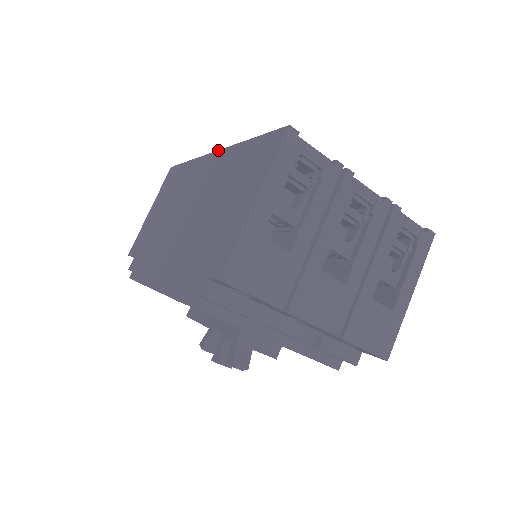
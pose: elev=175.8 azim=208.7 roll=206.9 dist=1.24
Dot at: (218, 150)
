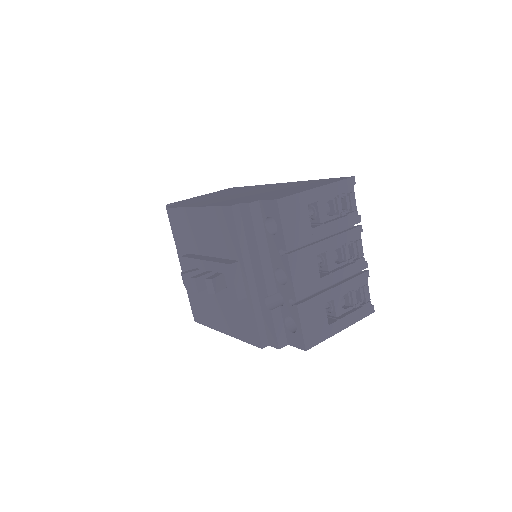
Dot at: (287, 182)
